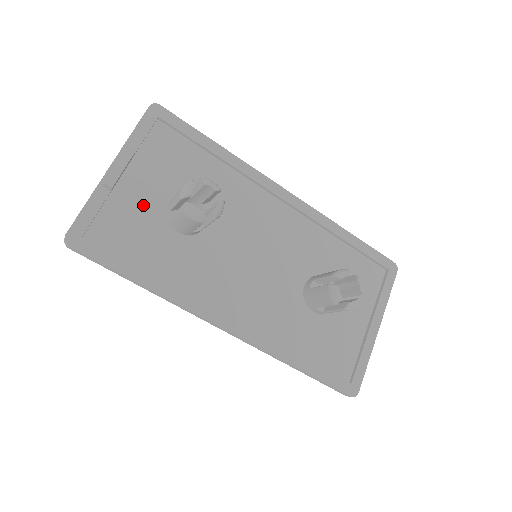
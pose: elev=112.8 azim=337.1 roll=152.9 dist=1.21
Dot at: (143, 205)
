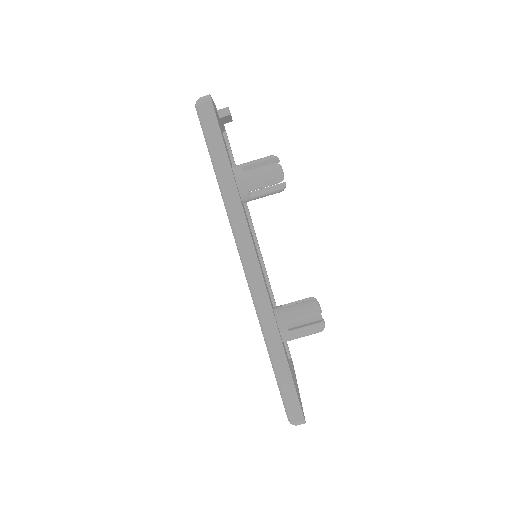
Dot at: occluded
